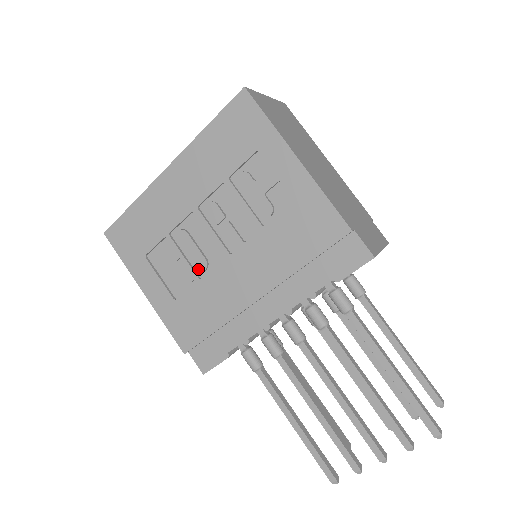
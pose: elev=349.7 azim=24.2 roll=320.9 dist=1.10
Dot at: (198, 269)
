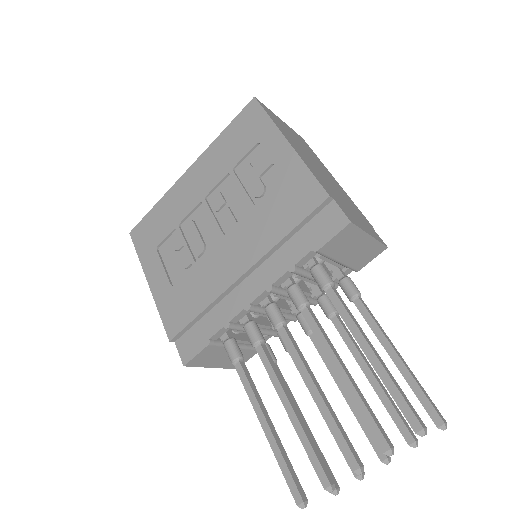
Dot at: (196, 253)
